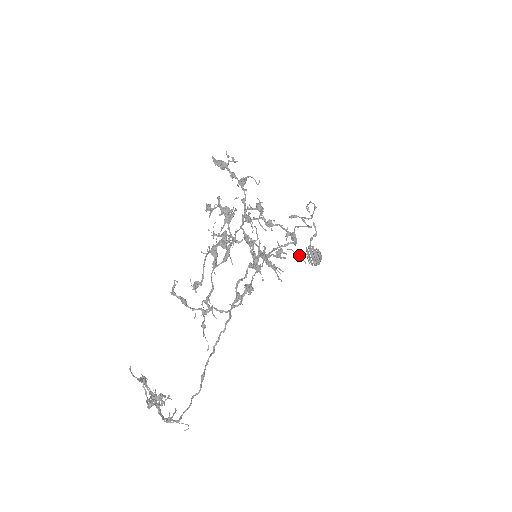
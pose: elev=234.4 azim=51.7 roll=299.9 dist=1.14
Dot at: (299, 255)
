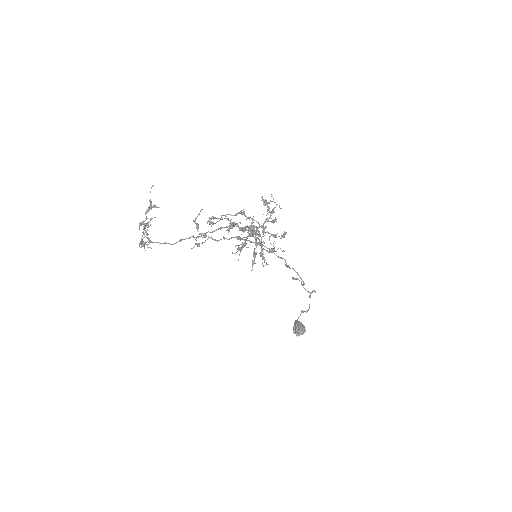
Dot at: (283, 250)
